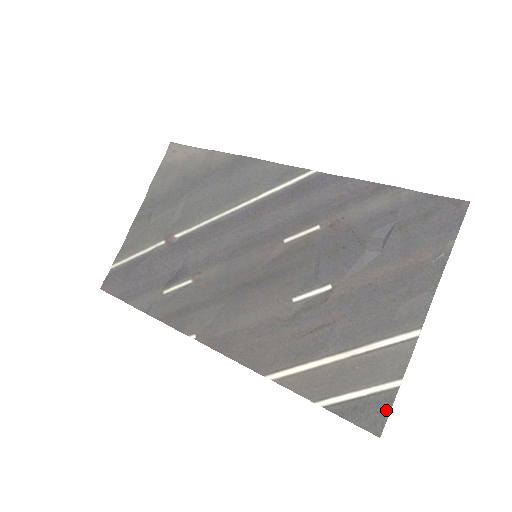
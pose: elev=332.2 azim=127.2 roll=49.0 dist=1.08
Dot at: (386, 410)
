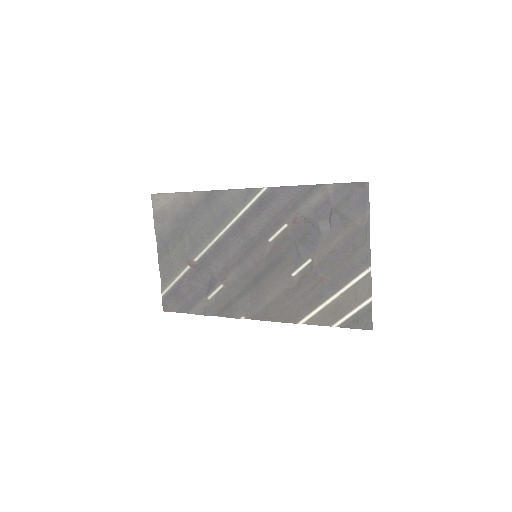
Dot at: (370, 316)
